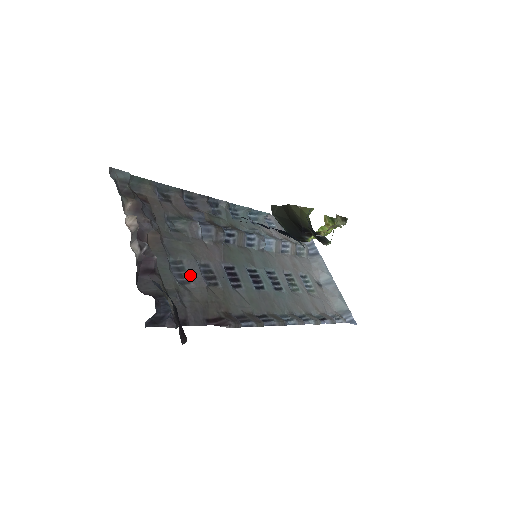
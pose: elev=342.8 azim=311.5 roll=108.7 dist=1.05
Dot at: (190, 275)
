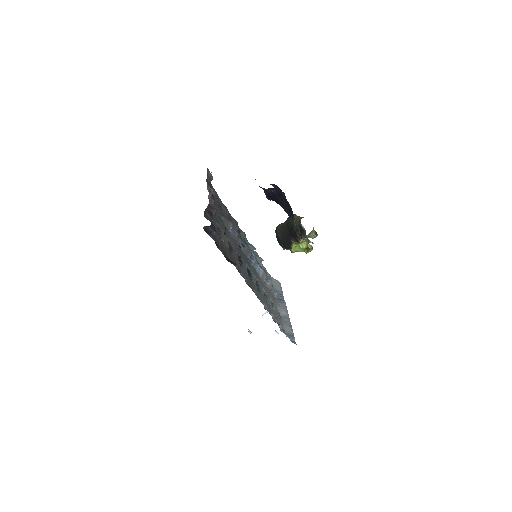
Dot at: (223, 236)
